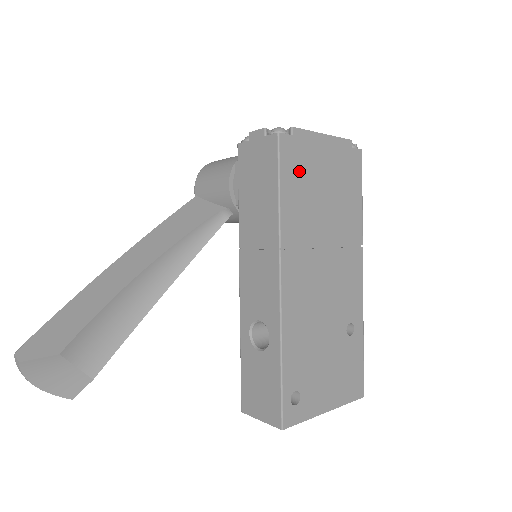
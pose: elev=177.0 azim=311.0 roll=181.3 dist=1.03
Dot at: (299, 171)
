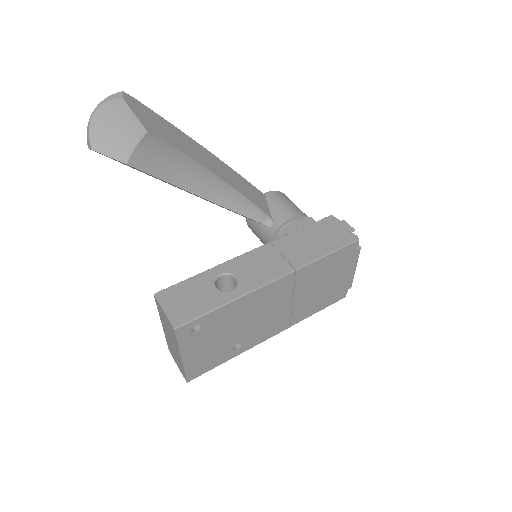
Dot at: (338, 262)
